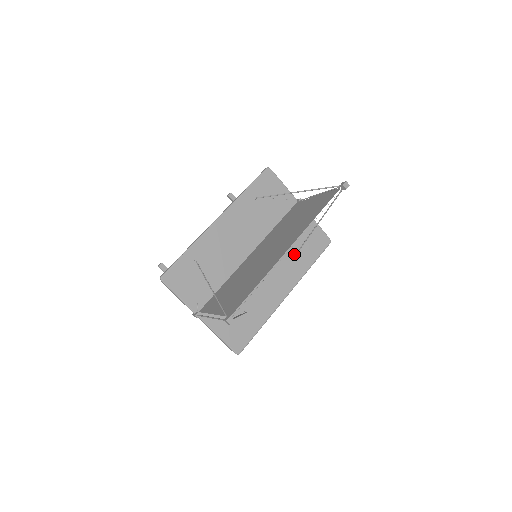
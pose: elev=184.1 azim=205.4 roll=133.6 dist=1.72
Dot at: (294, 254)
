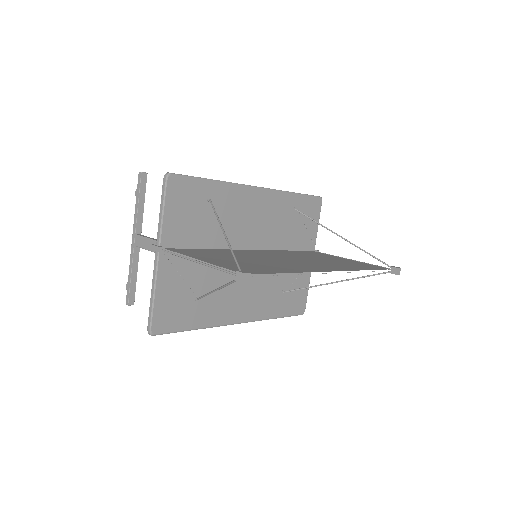
Dot at: (275, 292)
